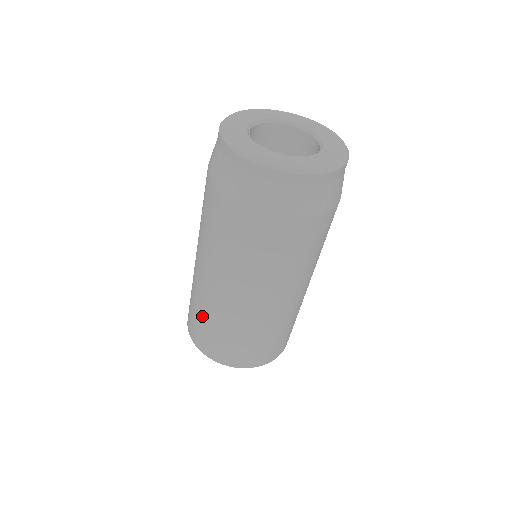
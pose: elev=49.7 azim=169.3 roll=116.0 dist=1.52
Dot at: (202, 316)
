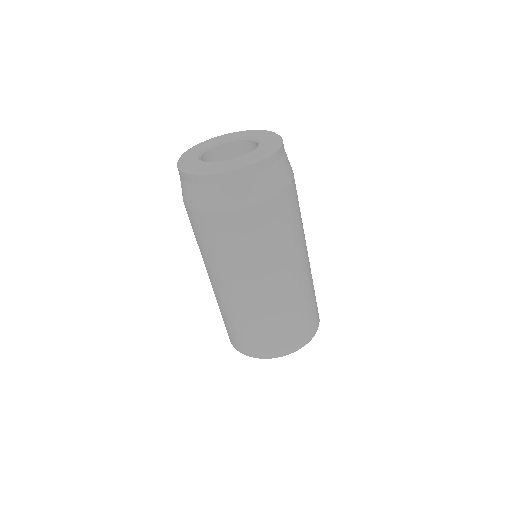
Dot at: (229, 320)
